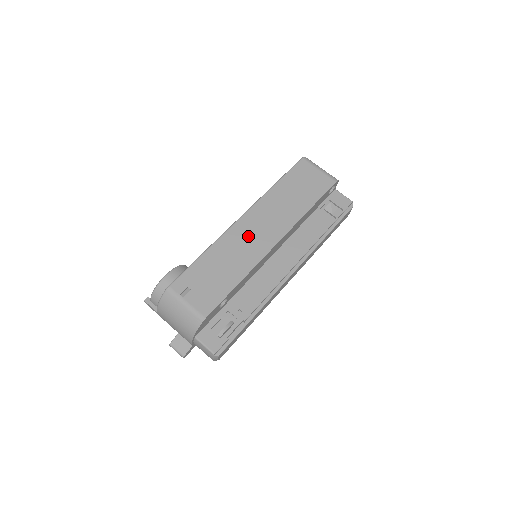
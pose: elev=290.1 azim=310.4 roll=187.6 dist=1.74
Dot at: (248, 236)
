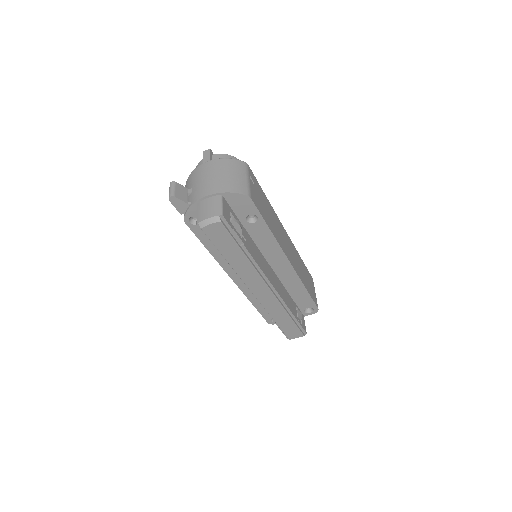
Dot at: occluded
